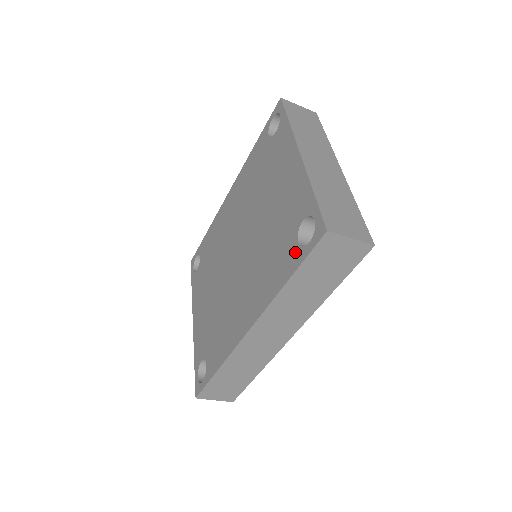
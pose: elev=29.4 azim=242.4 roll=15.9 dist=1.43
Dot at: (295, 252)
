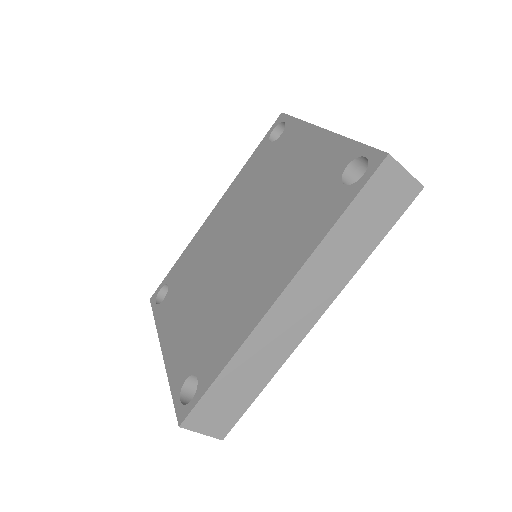
Dot at: (342, 193)
